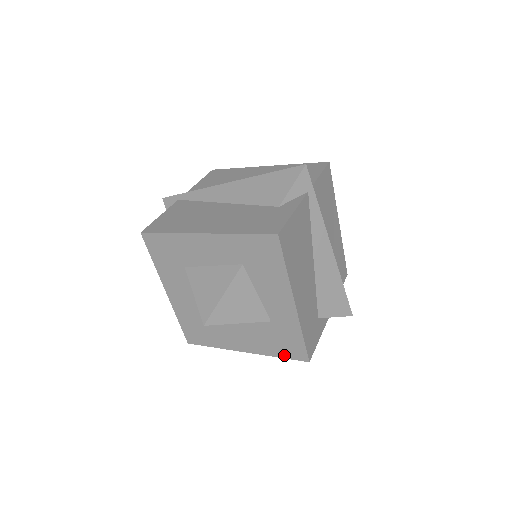
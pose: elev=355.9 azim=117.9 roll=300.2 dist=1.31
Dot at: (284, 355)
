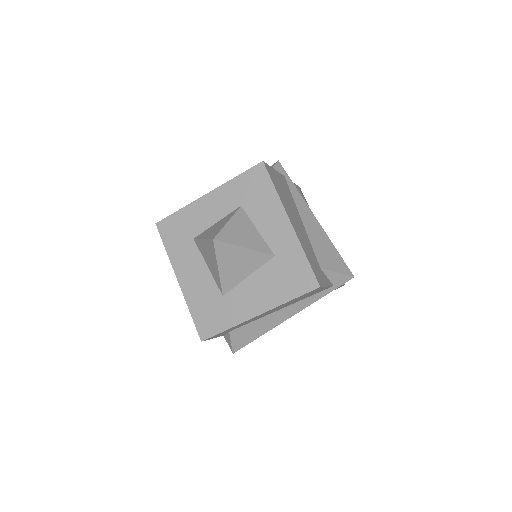
Dot at: (295, 293)
